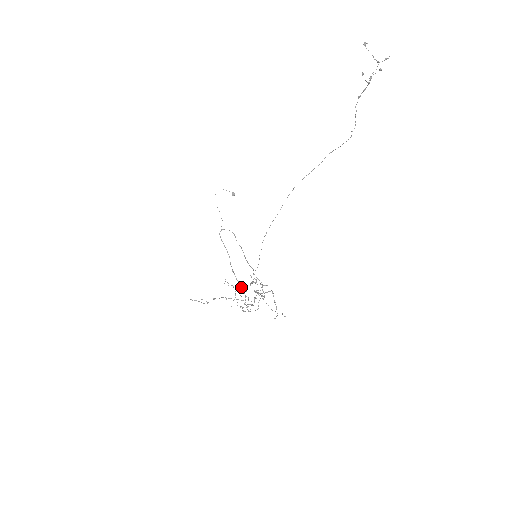
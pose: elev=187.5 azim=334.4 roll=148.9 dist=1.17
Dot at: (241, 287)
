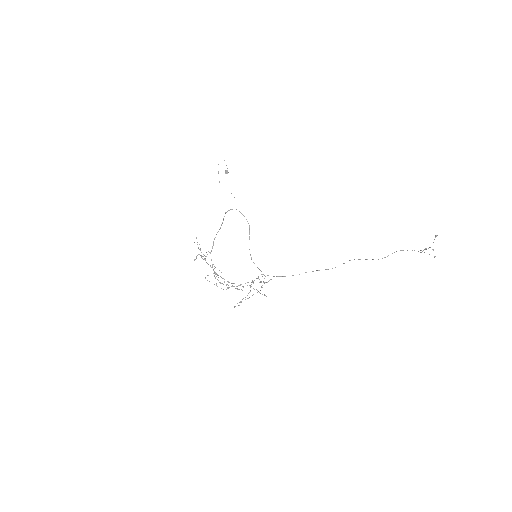
Dot at: occluded
